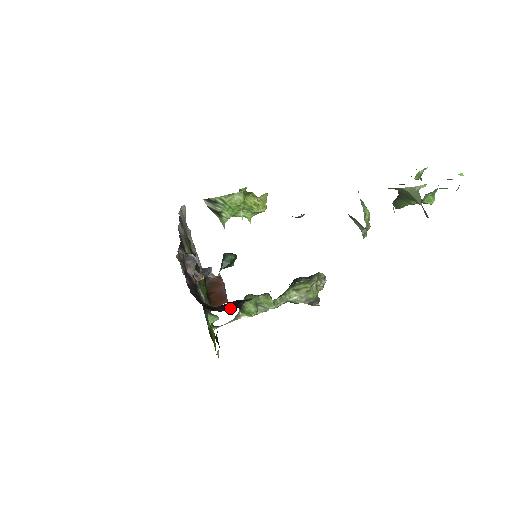
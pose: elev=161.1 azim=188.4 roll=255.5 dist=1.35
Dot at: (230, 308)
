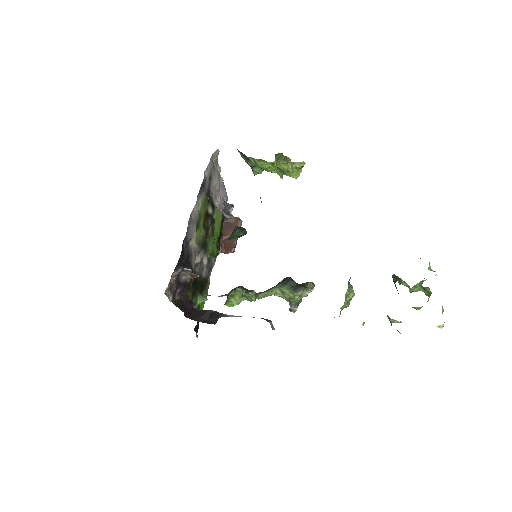
Dot at: (208, 319)
